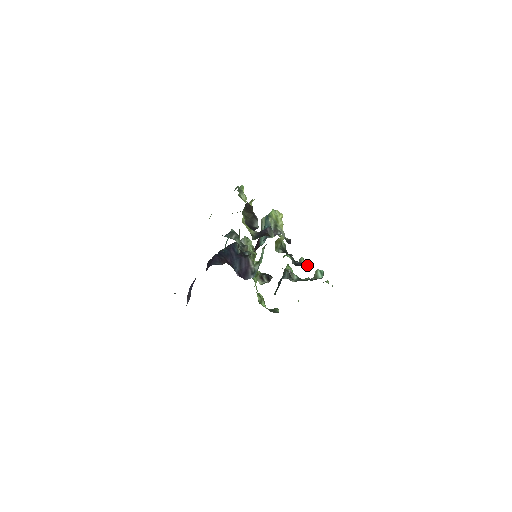
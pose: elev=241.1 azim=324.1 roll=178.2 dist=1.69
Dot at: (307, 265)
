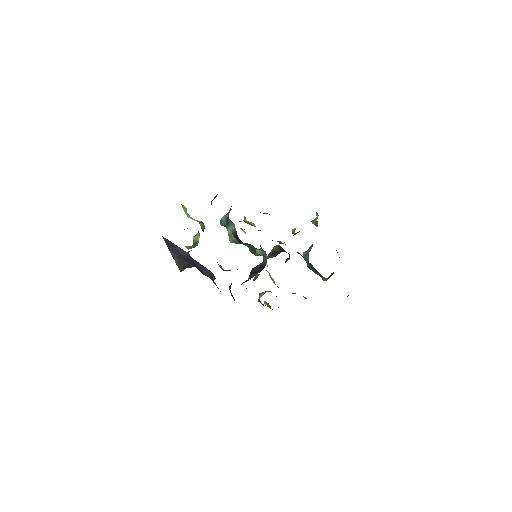
Dot at: occluded
